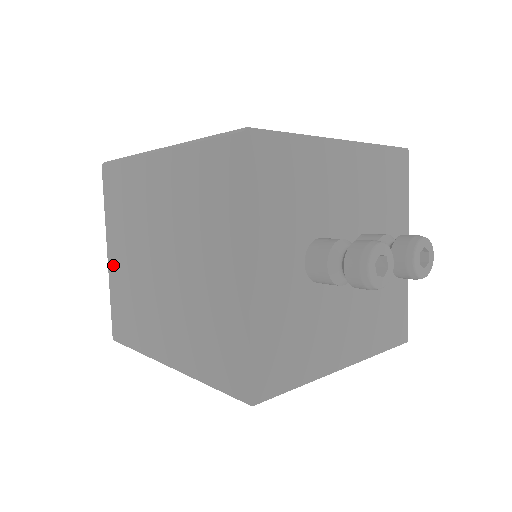
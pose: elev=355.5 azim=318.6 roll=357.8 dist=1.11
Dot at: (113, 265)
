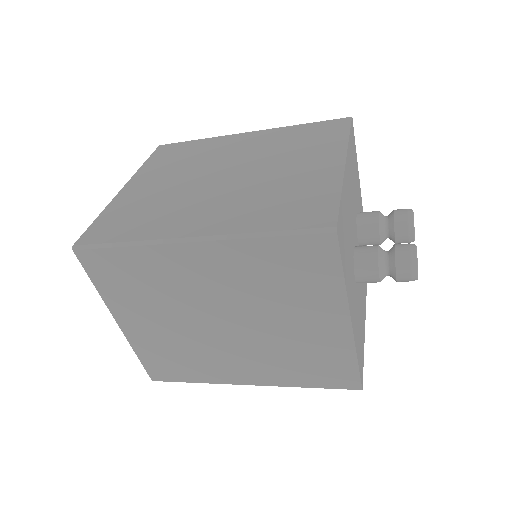
Dot at: (133, 331)
